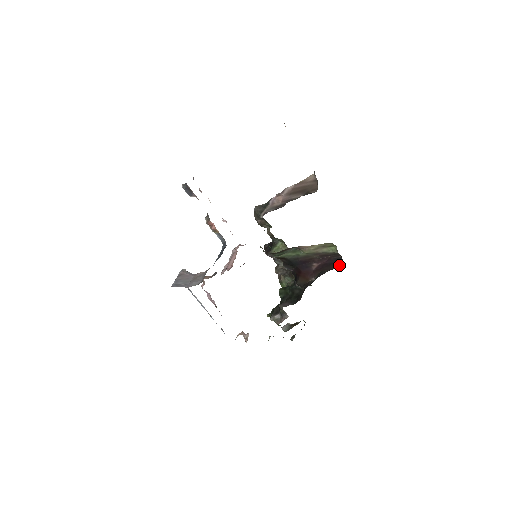
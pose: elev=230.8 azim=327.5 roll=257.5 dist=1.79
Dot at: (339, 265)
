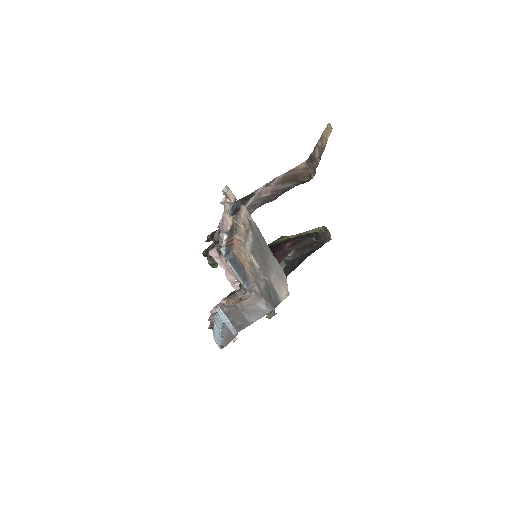
Dot at: (311, 240)
